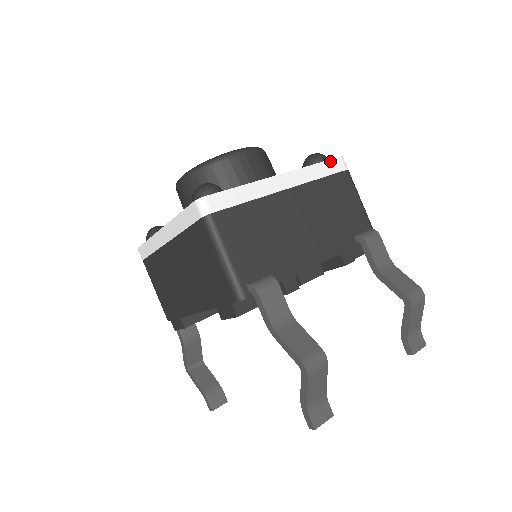
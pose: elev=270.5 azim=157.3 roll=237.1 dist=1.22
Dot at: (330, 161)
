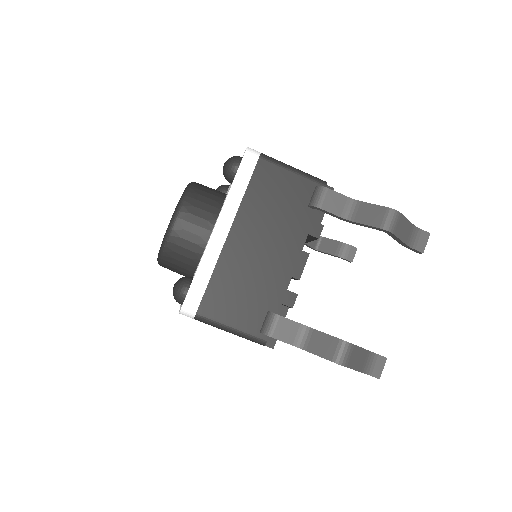
Dot at: (240, 167)
